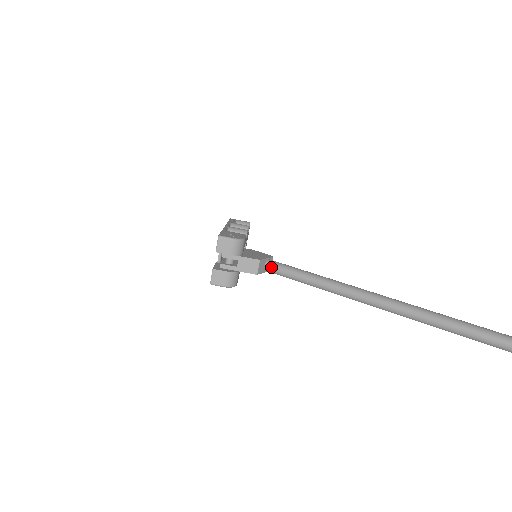
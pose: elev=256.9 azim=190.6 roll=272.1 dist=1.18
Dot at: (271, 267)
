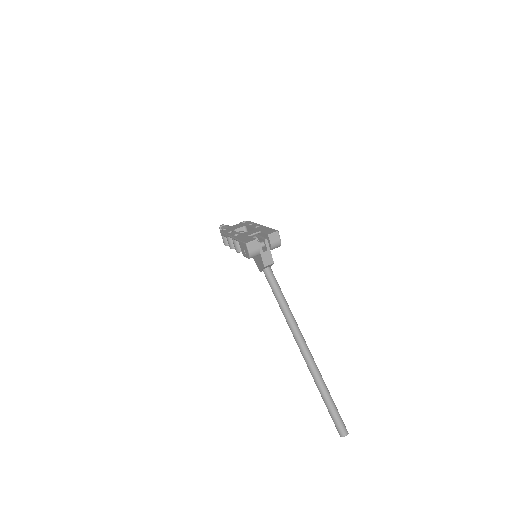
Dot at: (270, 272)
